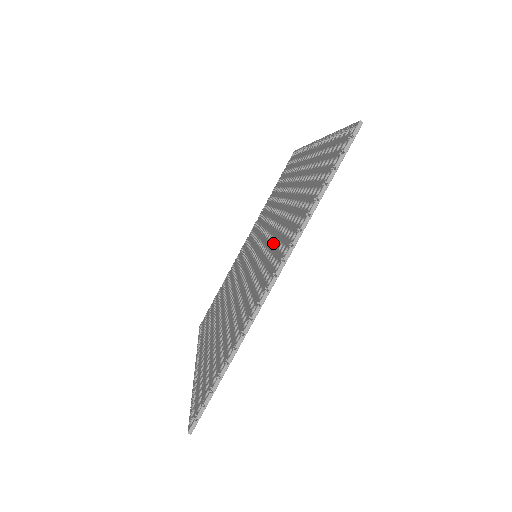
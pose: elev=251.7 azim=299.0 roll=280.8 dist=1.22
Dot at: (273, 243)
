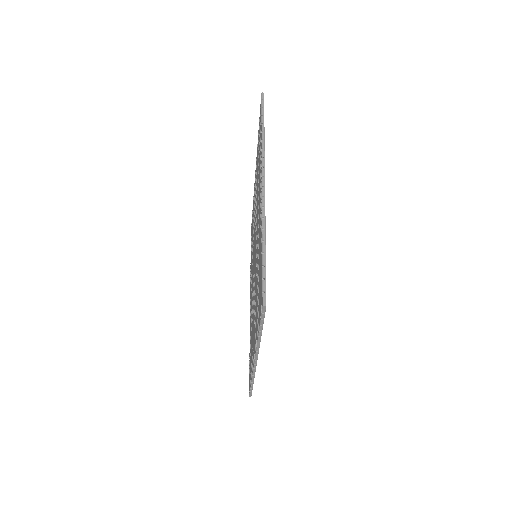
Dot at: occluded
